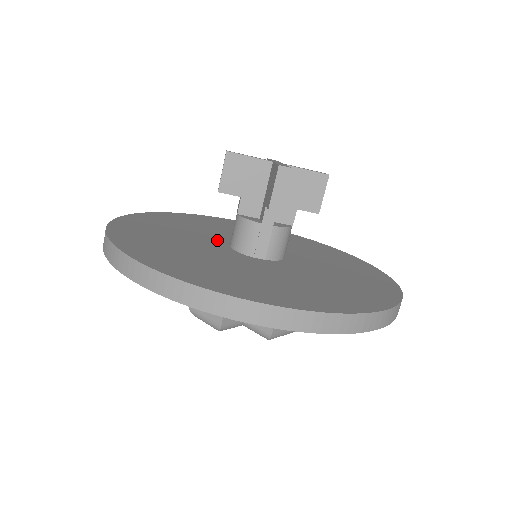
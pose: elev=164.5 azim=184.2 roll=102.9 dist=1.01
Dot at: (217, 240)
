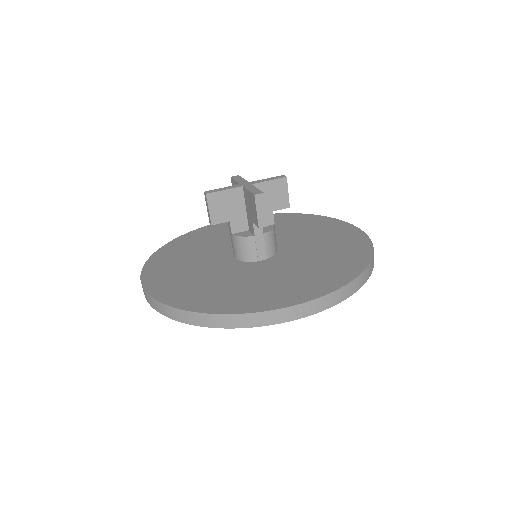
Dot at: (222, 257)
